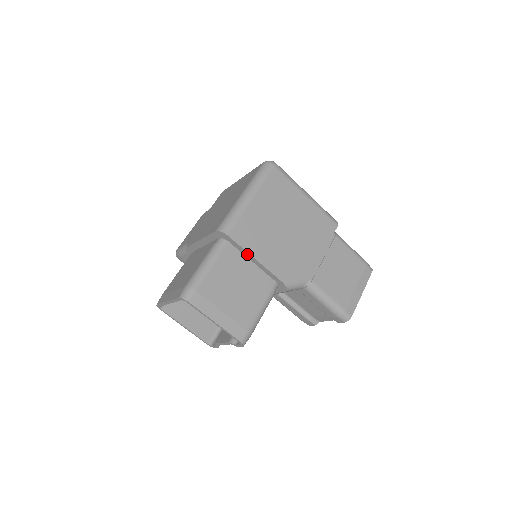
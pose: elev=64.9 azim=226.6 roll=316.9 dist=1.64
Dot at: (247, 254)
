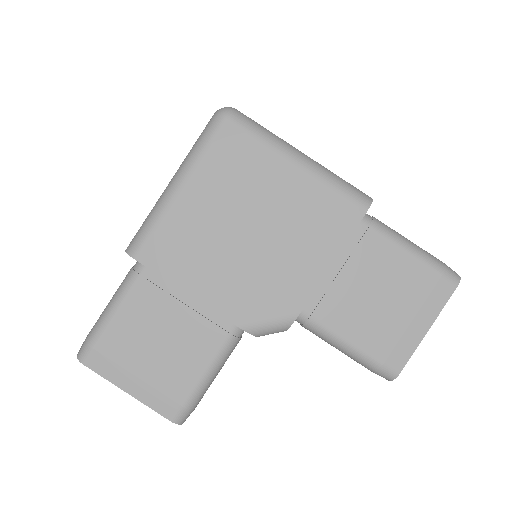
Dot at: (175, 284)
